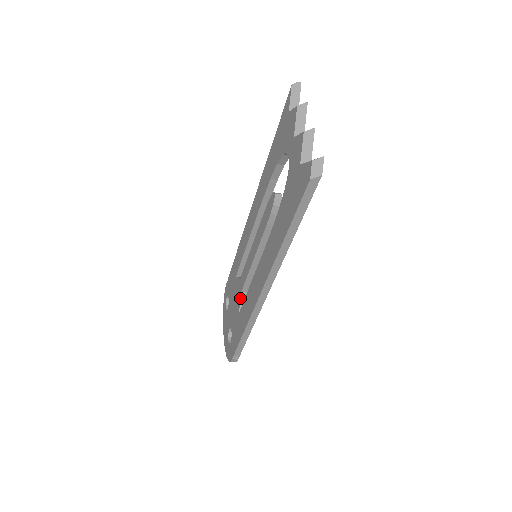
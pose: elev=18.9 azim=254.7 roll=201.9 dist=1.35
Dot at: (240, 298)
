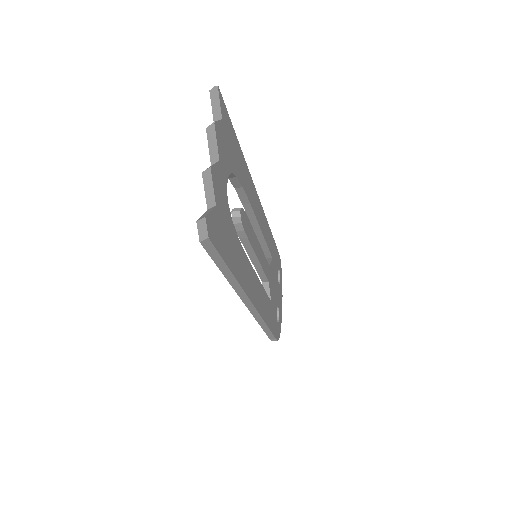
Dot at: occluded
